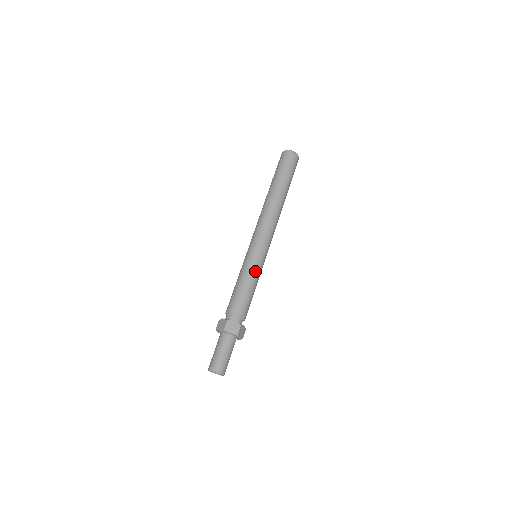
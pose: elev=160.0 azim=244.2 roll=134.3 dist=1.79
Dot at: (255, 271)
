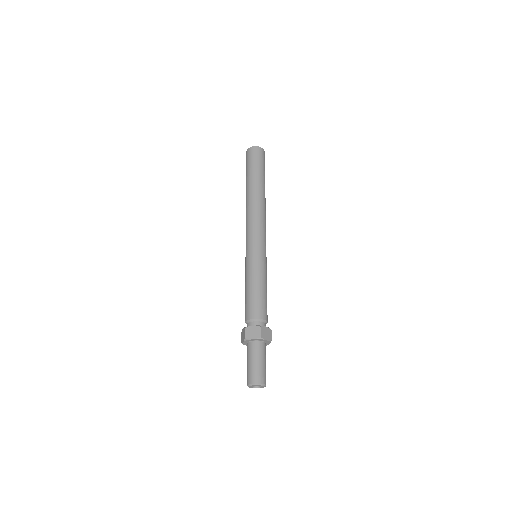
Dot at: (266, 272)
